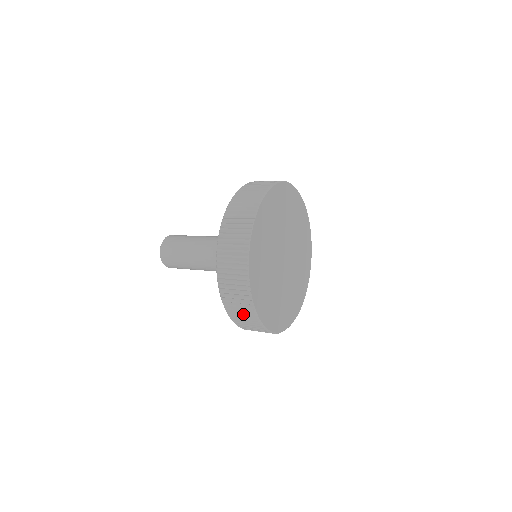
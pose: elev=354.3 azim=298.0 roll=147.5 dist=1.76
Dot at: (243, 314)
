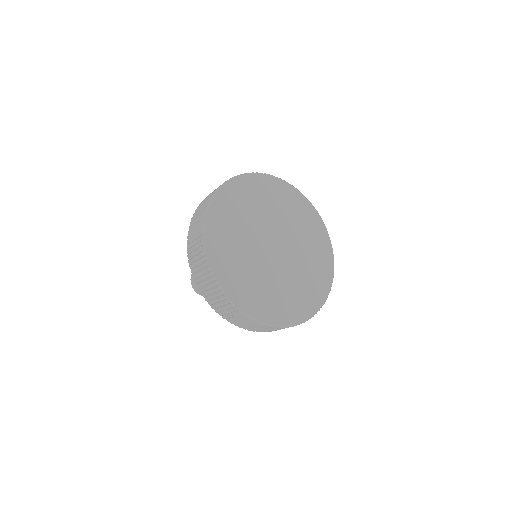
Dot at: (196, 251)
